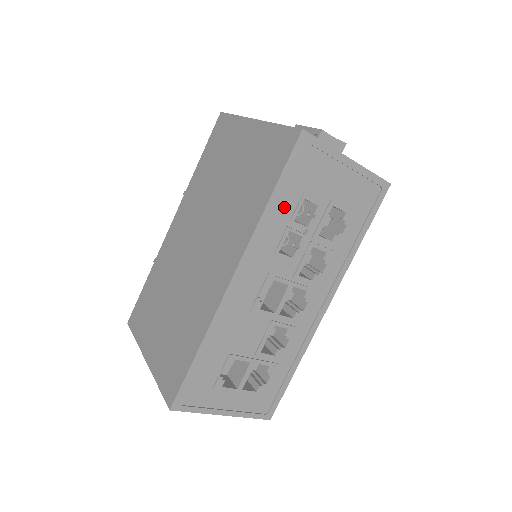
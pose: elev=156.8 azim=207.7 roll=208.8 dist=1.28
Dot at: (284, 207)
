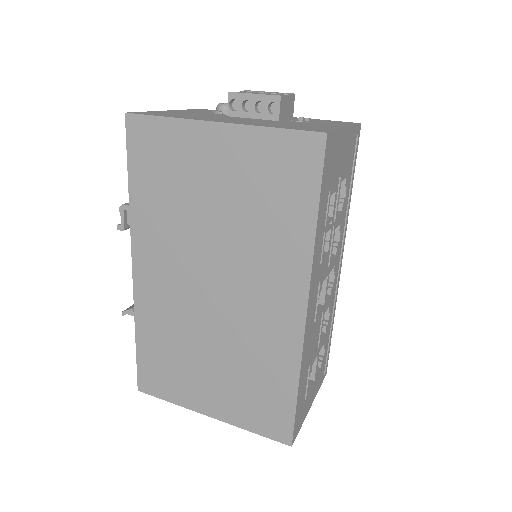
Dot at: (322, 217)
